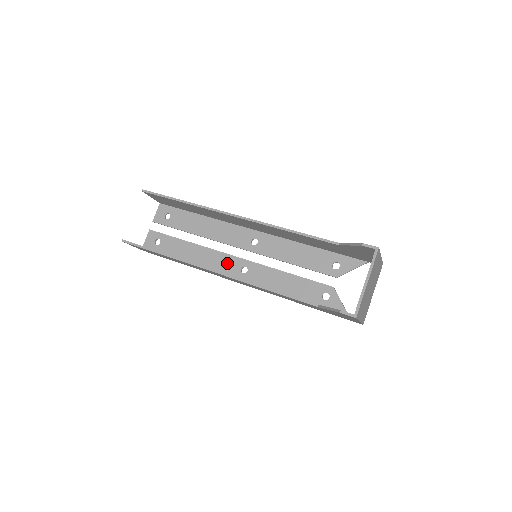
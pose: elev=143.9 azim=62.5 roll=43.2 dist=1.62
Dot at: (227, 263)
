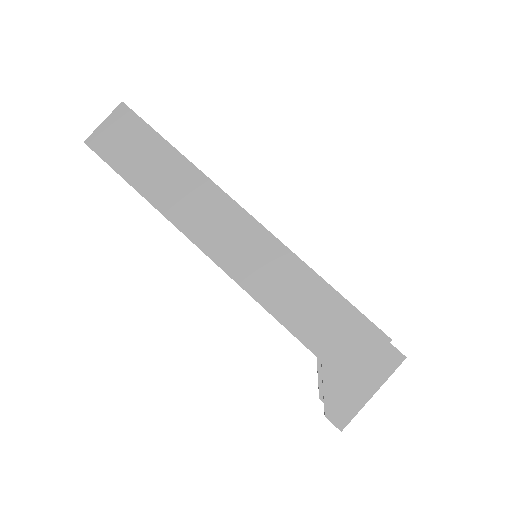
Dot at: occluded
